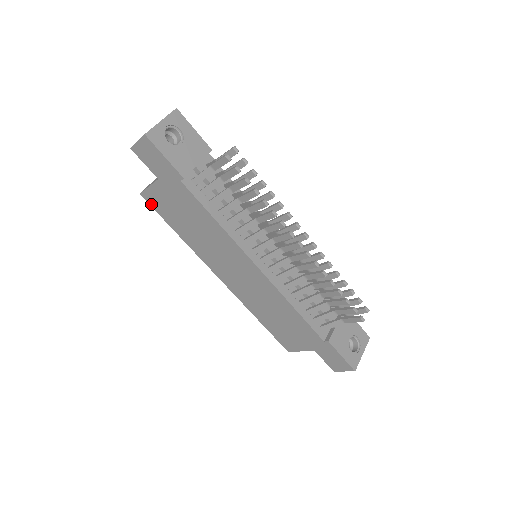
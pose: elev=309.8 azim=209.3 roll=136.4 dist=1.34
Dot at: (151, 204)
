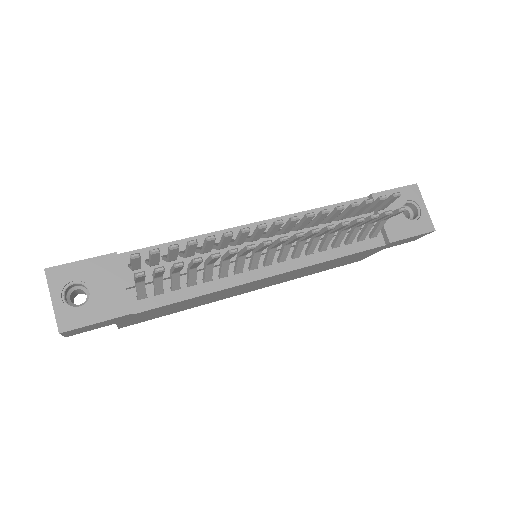
Dot at: occluded
